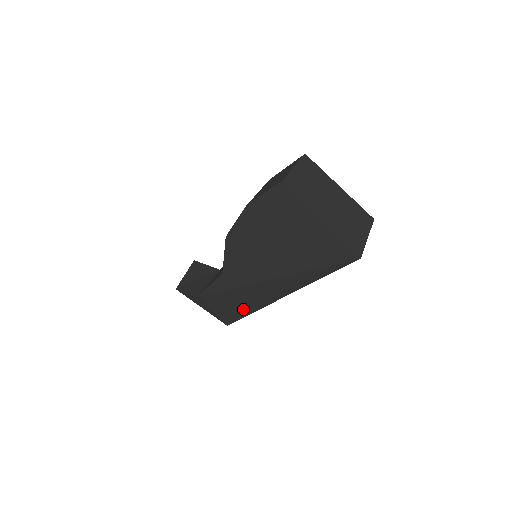
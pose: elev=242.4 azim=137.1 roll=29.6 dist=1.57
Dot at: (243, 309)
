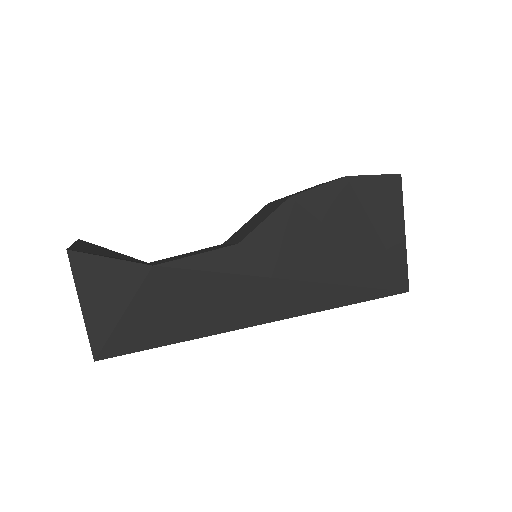
Dot at: (182, 327)
